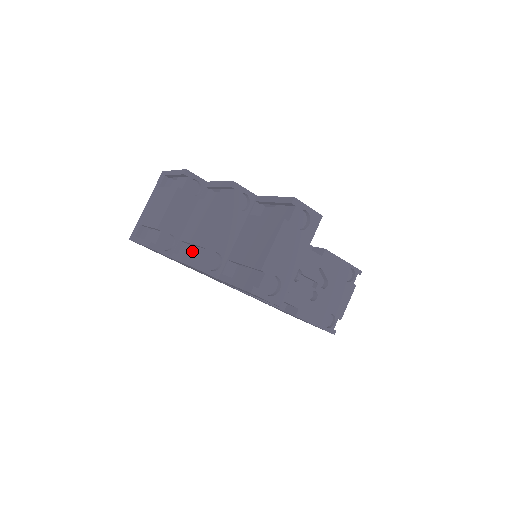
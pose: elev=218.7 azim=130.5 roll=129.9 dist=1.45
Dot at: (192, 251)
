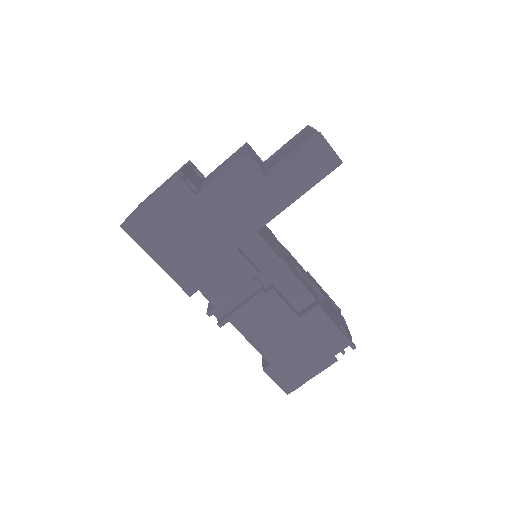
Dot at: occluded
